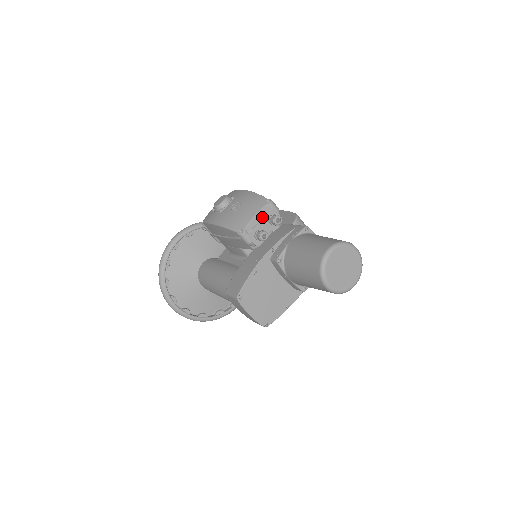
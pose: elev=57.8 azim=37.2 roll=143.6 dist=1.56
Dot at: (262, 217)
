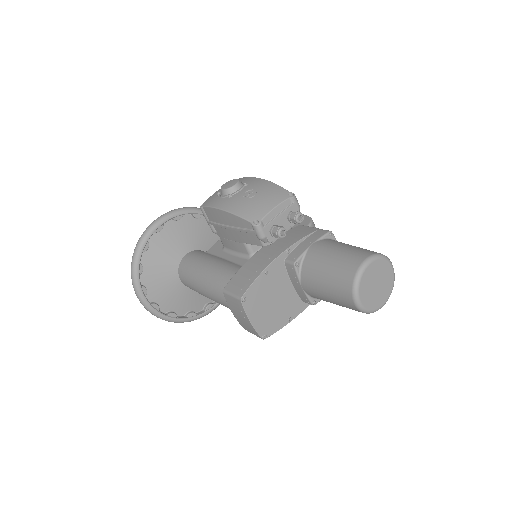
Dot at: (282, 211)
